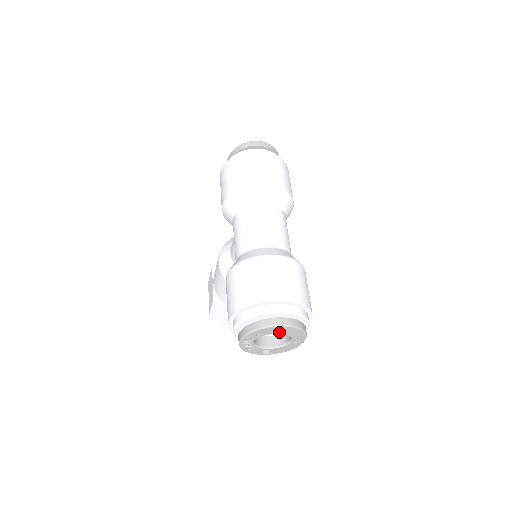
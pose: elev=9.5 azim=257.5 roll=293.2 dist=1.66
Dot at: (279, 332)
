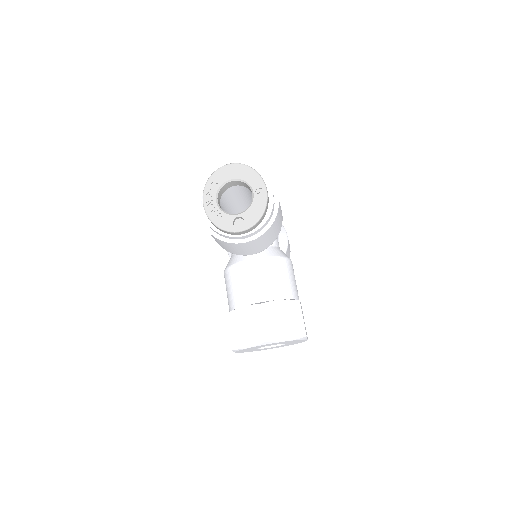
Dot at: (232, 176)
